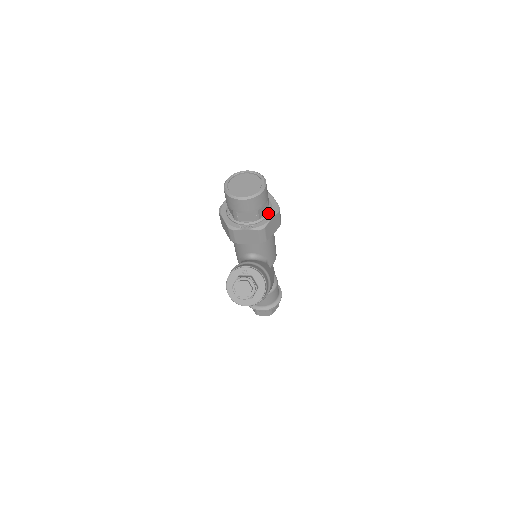
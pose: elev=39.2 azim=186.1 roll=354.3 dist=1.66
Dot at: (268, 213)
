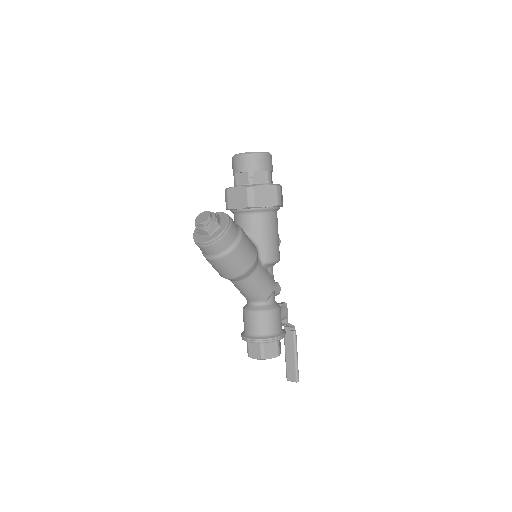
Dot at: occluded
